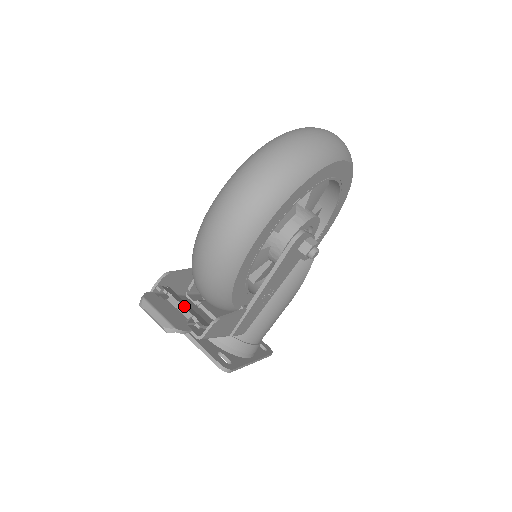
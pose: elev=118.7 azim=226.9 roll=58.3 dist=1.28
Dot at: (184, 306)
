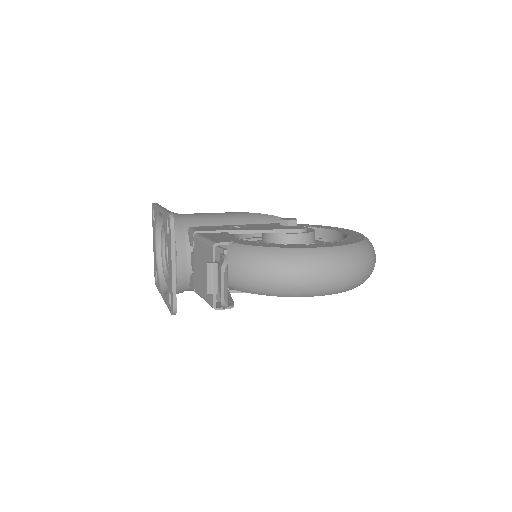
Dot at: occluded
